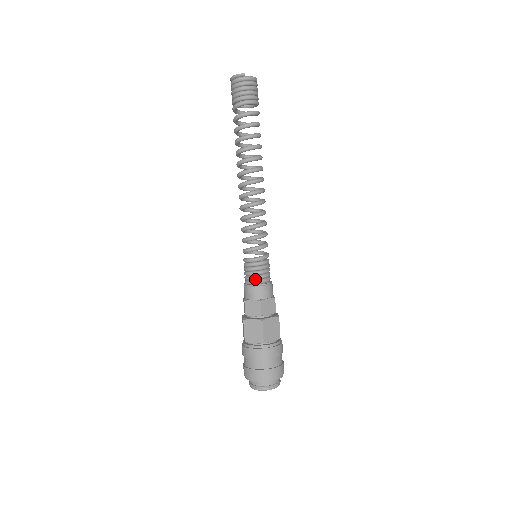
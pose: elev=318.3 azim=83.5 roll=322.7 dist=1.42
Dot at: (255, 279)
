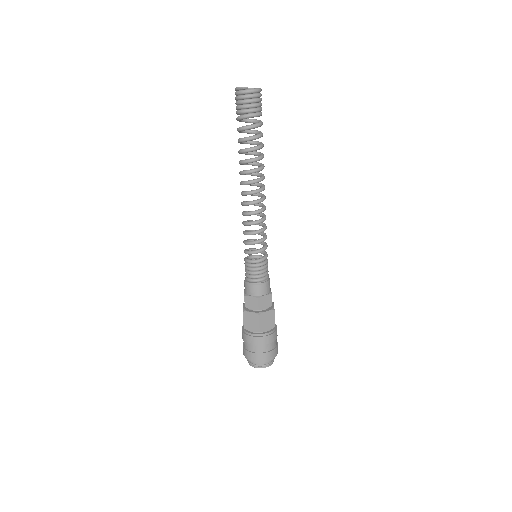
Dot at: (254, 278)
